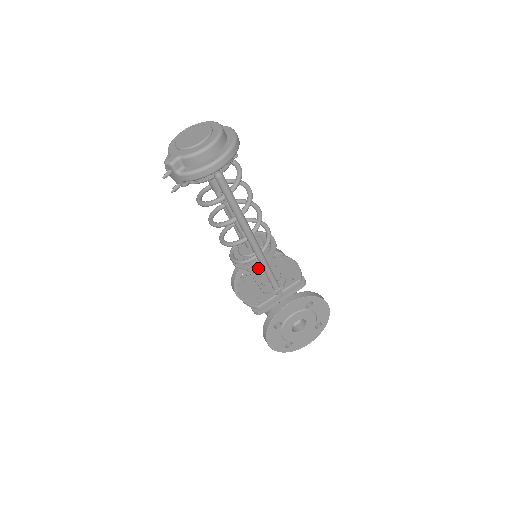
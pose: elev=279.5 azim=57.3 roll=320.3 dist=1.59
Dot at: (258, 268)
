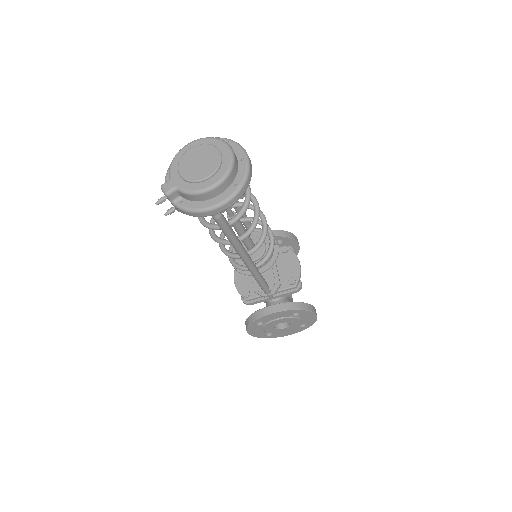
Dot at: occluded
